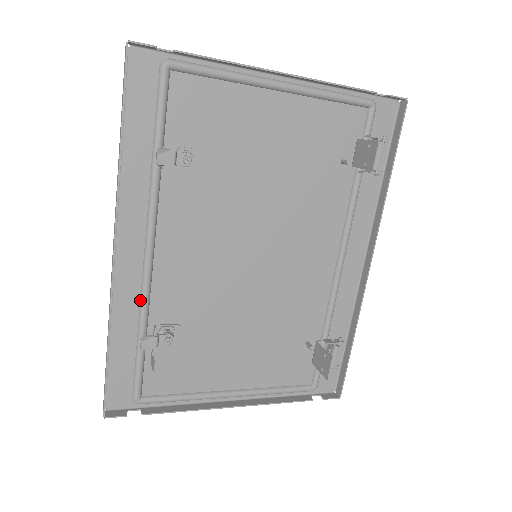
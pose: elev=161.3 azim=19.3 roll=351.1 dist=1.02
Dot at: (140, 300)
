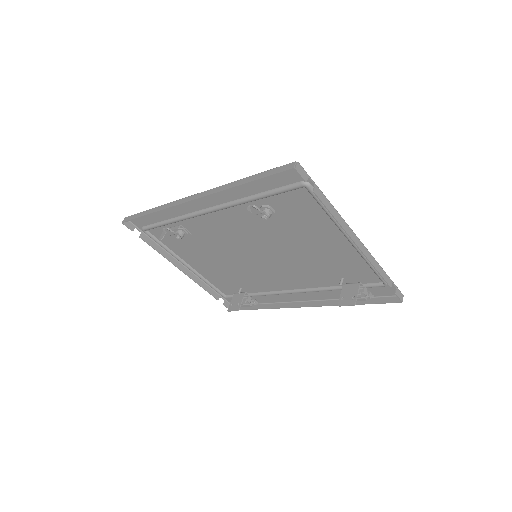
Dot at: (184, 215)
